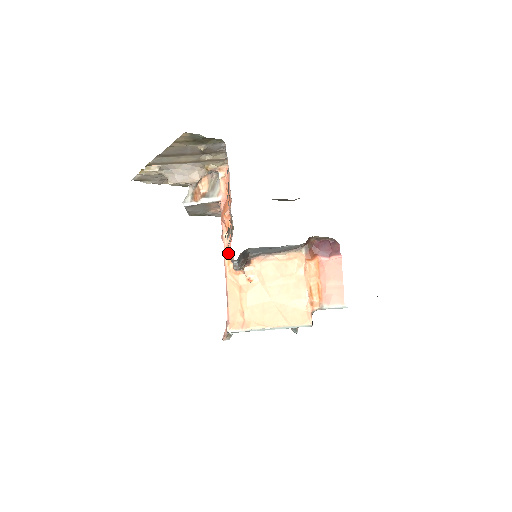
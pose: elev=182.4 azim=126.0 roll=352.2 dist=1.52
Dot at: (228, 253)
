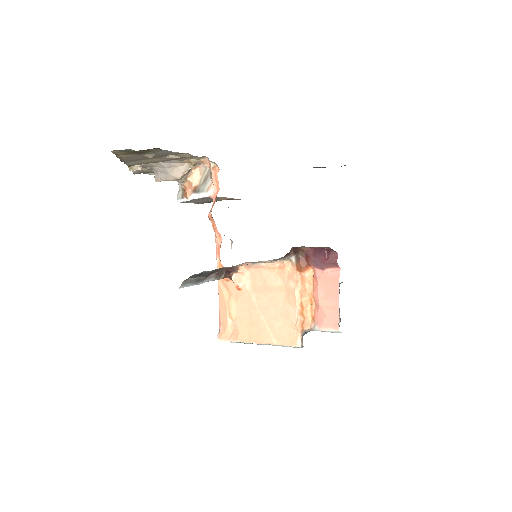
Dot at: occluded
